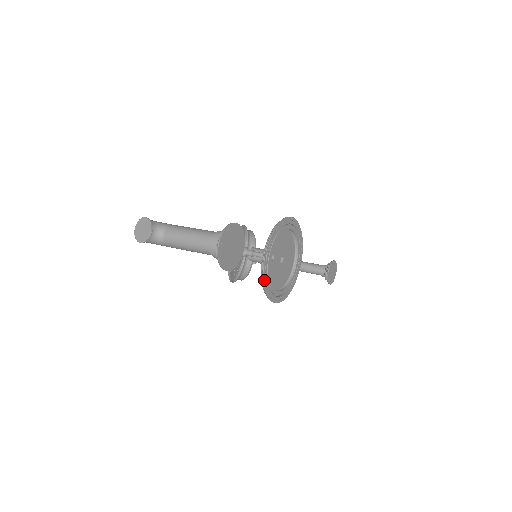
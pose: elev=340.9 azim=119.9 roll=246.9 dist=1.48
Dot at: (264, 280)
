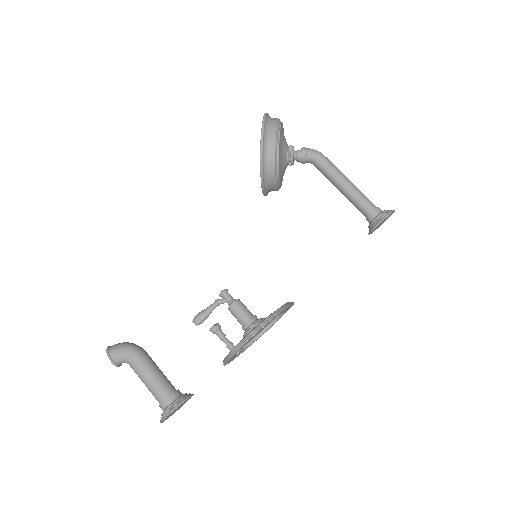
Dot at: occluded
